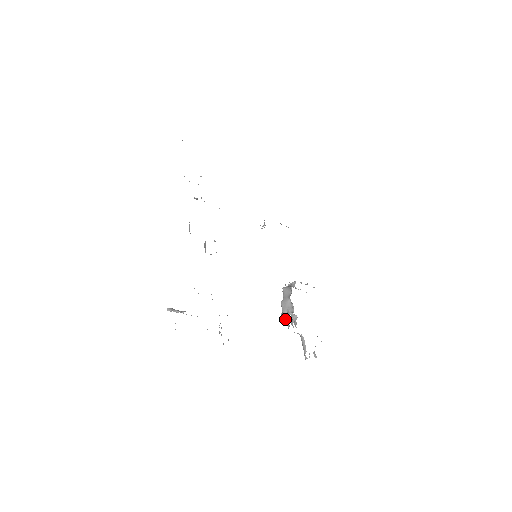
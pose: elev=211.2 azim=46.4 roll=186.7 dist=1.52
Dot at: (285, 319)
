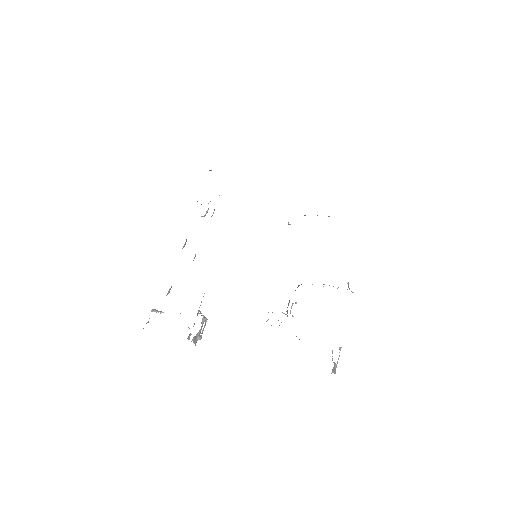
Dot at: occluded
